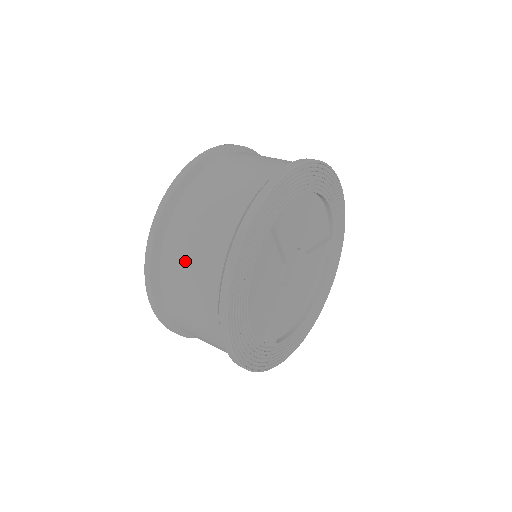
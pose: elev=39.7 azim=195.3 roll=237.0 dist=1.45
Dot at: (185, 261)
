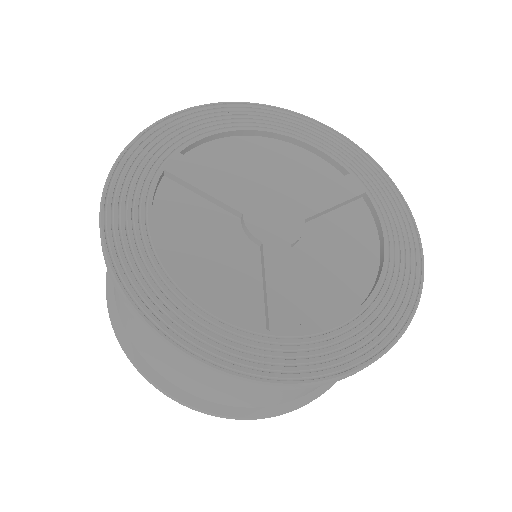
Dot at: occluded
